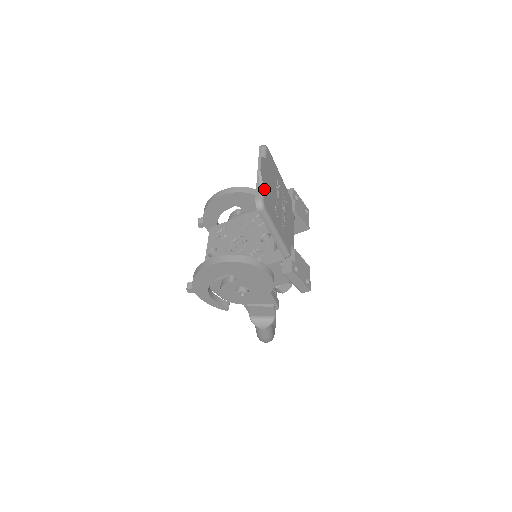
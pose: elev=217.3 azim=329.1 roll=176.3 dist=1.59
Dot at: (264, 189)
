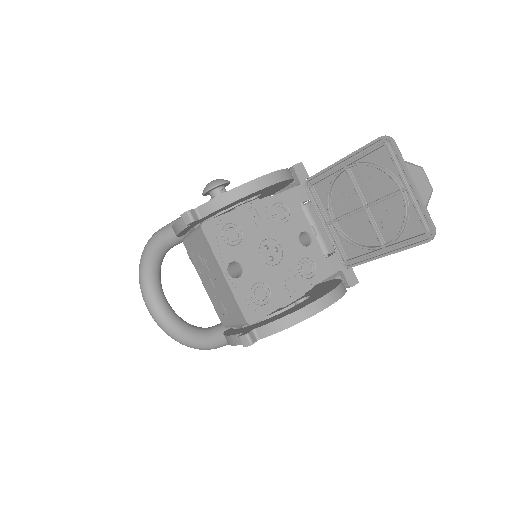
Dot at: occluded
